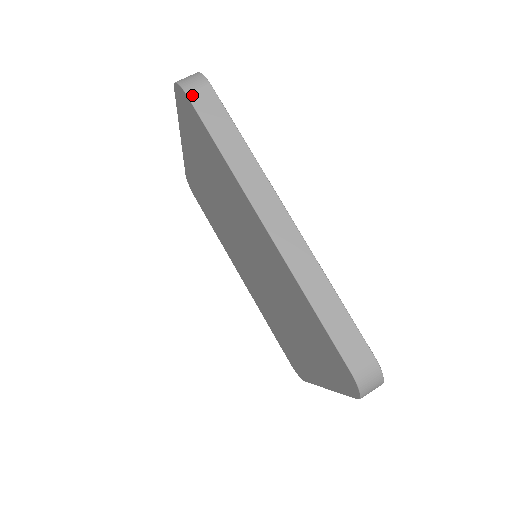
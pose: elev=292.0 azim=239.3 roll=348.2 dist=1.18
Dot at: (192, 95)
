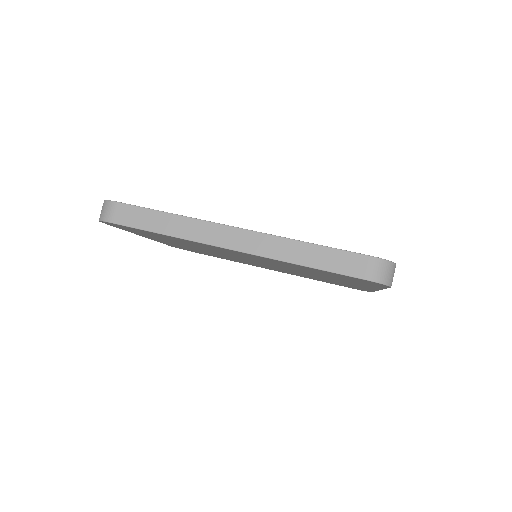
Dot at: (114, 220)
